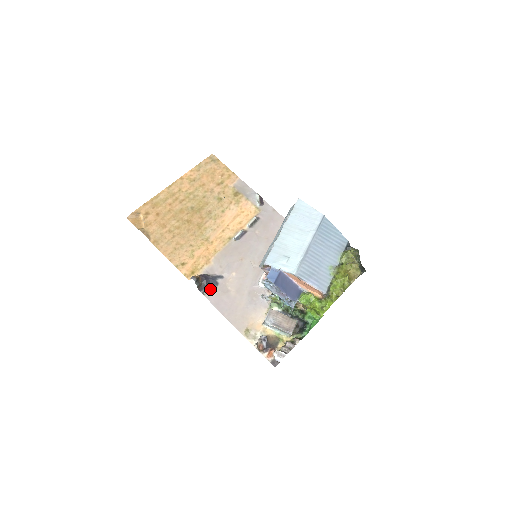
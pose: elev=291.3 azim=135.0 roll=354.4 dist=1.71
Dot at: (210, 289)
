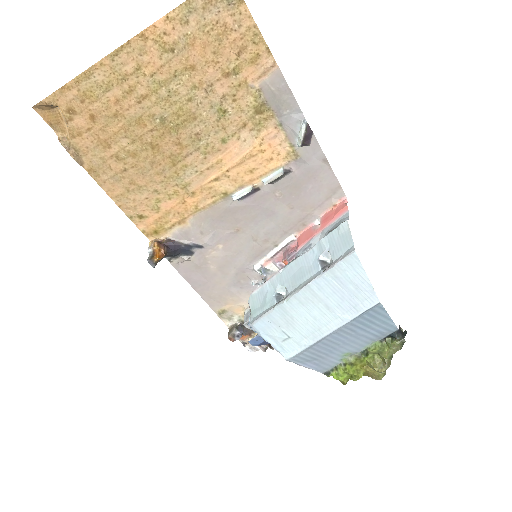
Dot at: (180, 258)
